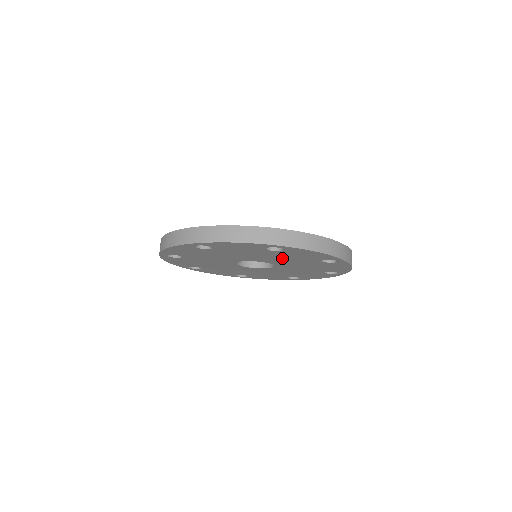
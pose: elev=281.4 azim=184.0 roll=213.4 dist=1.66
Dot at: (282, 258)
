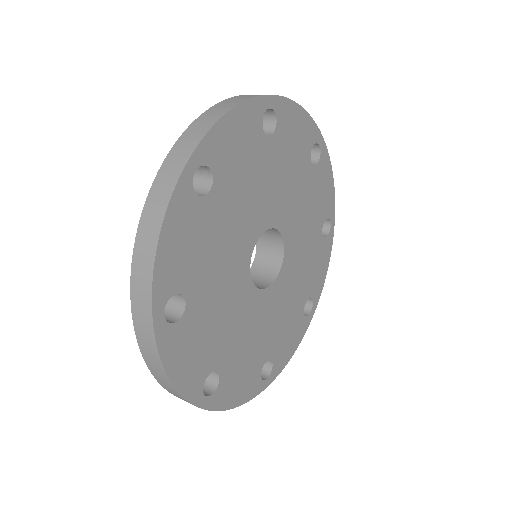
Dot at: (282, 180)
